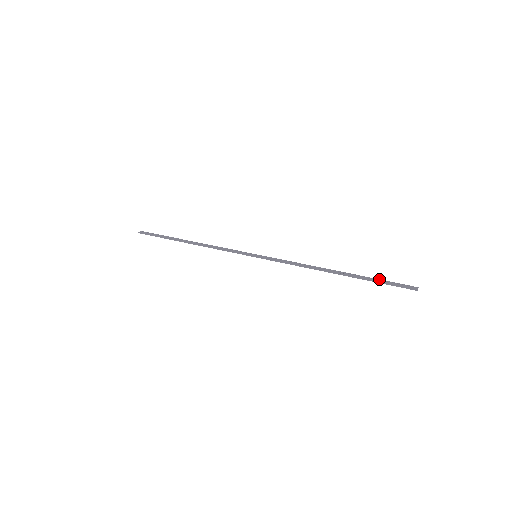
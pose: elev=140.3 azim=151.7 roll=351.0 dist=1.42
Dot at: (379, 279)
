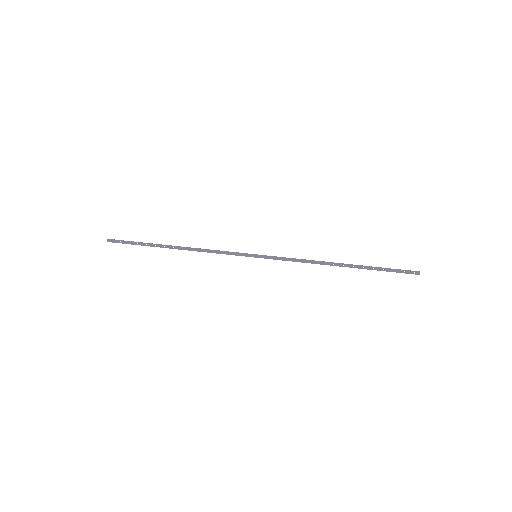
Dot at: (384, 268)
